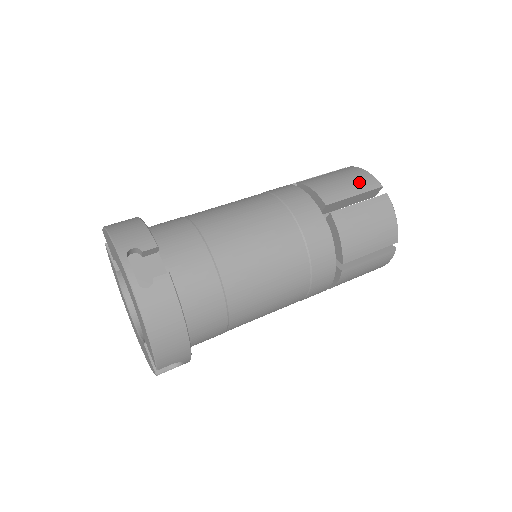
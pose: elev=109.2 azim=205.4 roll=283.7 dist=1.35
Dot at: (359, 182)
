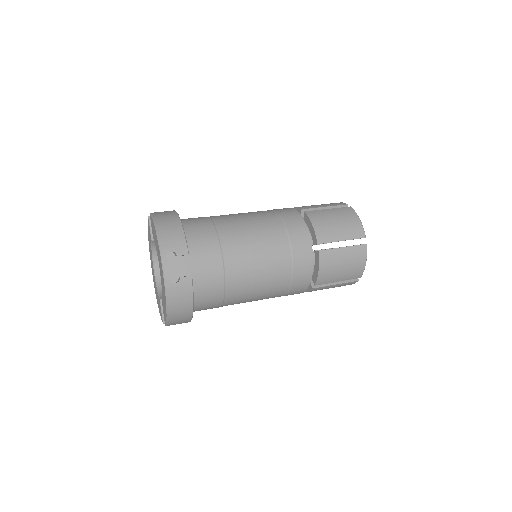
Dot at: (350, 229)
